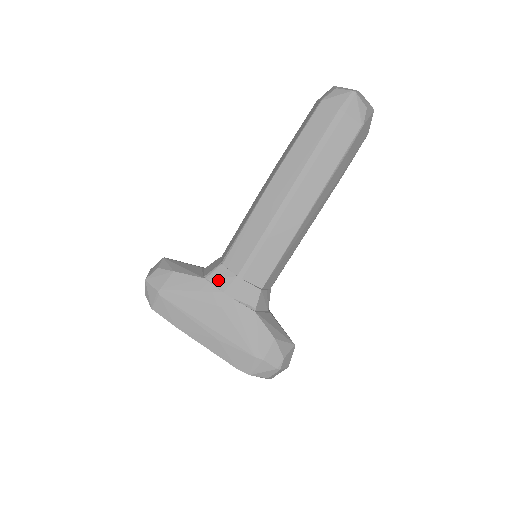
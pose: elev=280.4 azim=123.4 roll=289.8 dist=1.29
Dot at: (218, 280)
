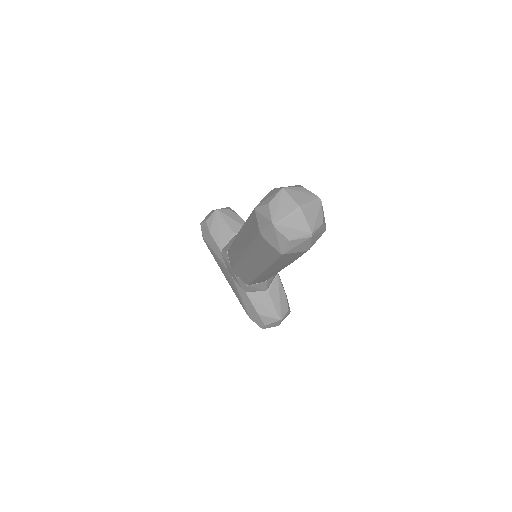
Dot at: (225, 261)
